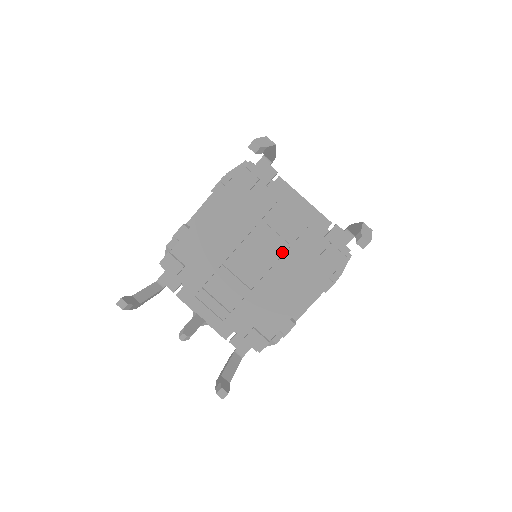
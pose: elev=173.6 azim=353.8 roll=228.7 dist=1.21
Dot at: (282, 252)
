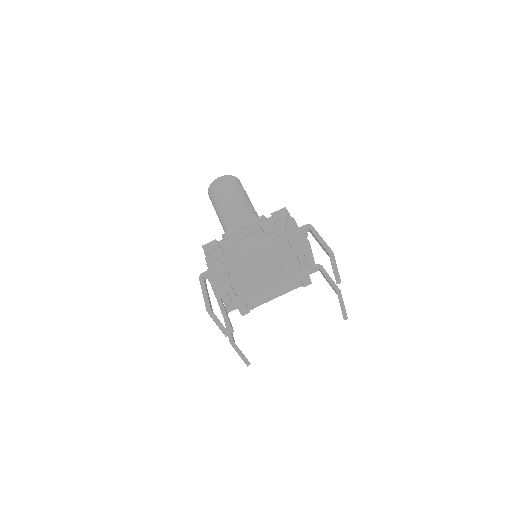
Dot at: (284, 275)
